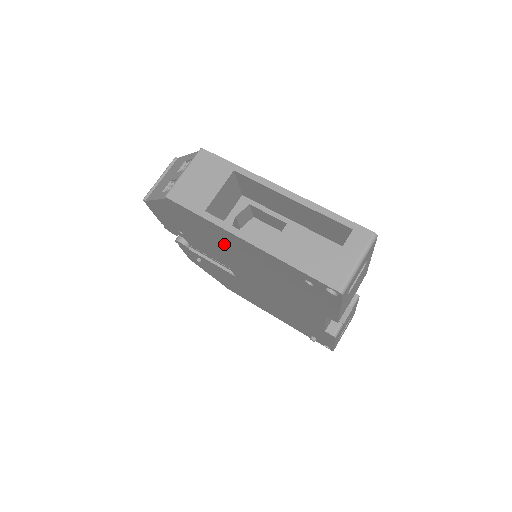
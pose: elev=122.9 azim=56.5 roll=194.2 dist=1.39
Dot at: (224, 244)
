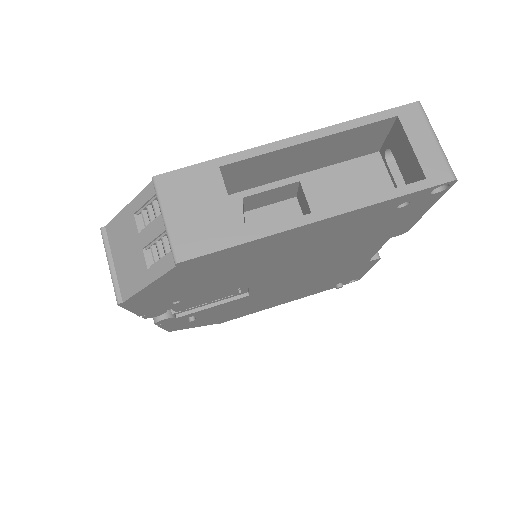
Dot at: (263, 259)
